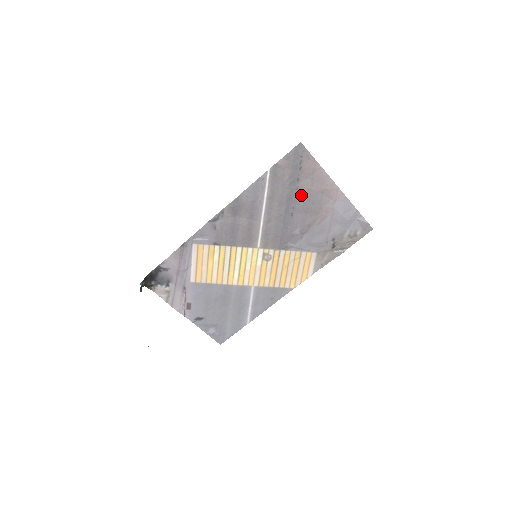
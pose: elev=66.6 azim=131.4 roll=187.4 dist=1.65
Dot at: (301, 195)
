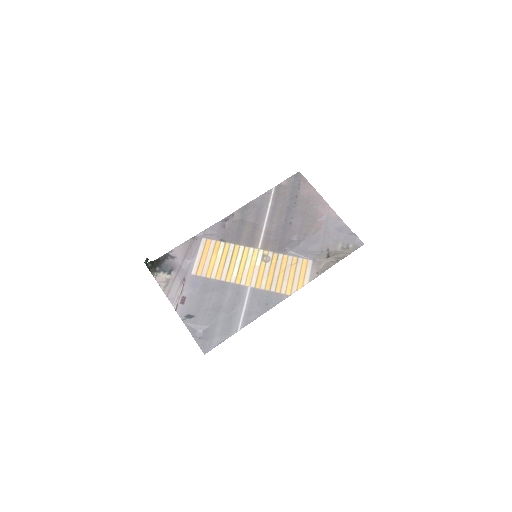
Dot at: (299, 208)
